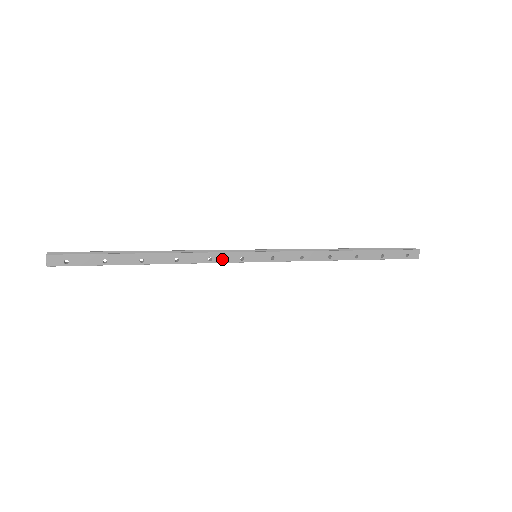
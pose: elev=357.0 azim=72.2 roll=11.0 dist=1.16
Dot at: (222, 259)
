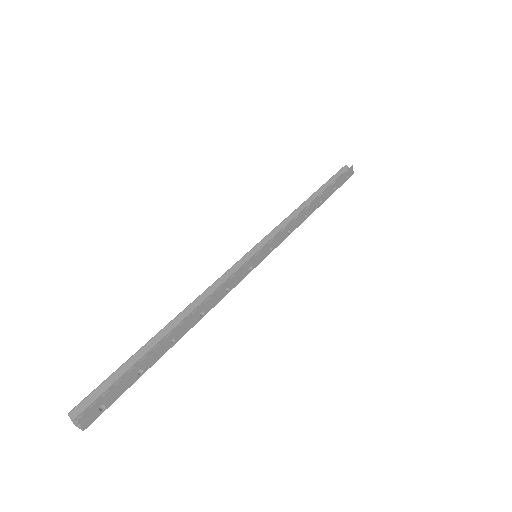
Dot at: (236, 281)
